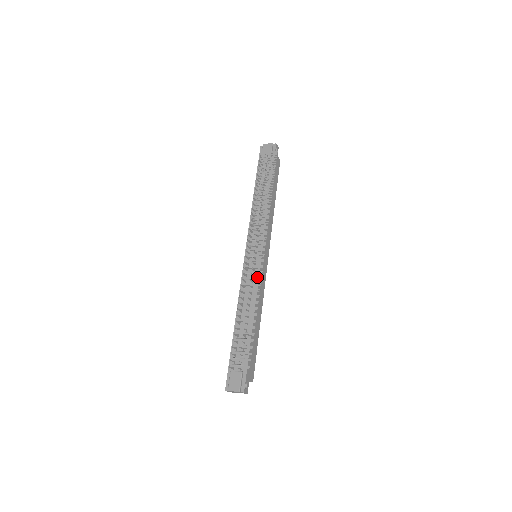
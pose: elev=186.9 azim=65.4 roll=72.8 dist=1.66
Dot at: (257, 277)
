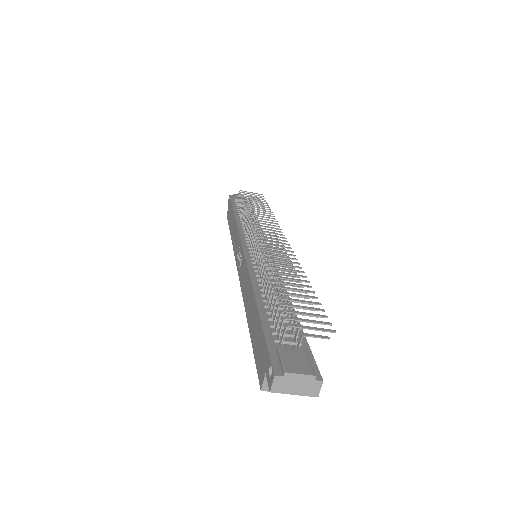
Dot at: occluded
